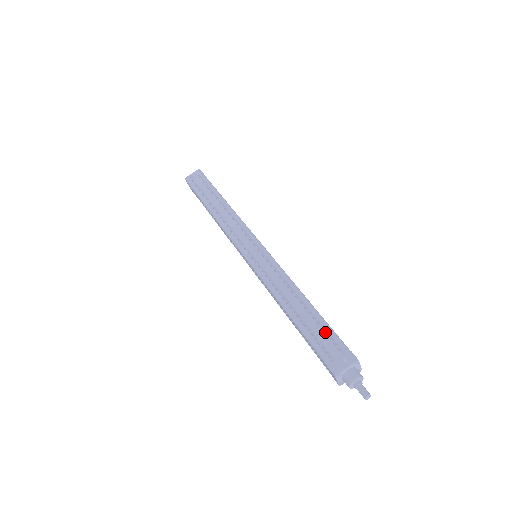
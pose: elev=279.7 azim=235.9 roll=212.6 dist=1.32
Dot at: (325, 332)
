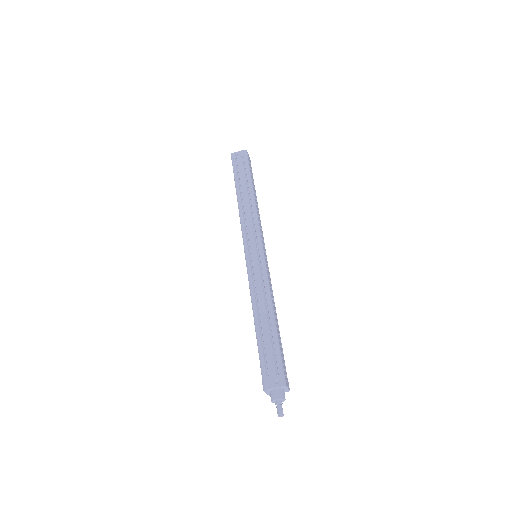
Dot at: (274, 351)
